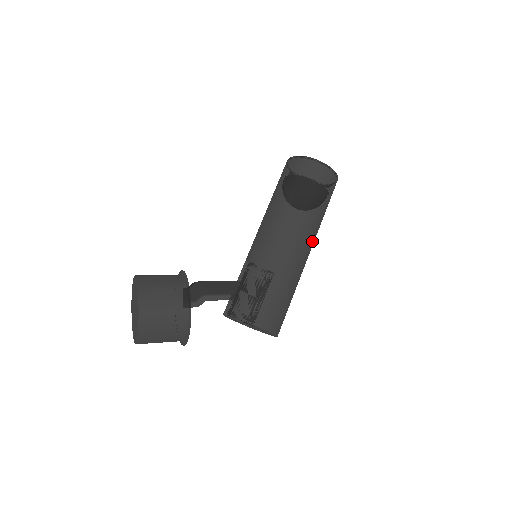
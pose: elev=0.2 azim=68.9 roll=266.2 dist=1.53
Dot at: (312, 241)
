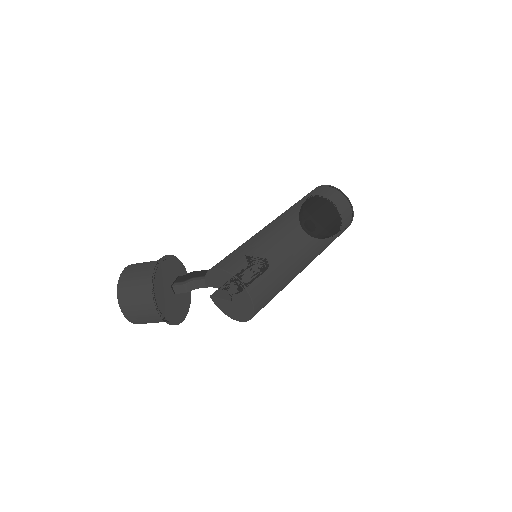
Dot at: (304, 225)
